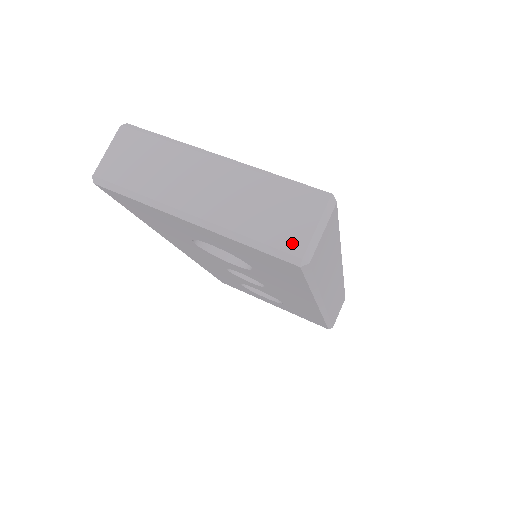
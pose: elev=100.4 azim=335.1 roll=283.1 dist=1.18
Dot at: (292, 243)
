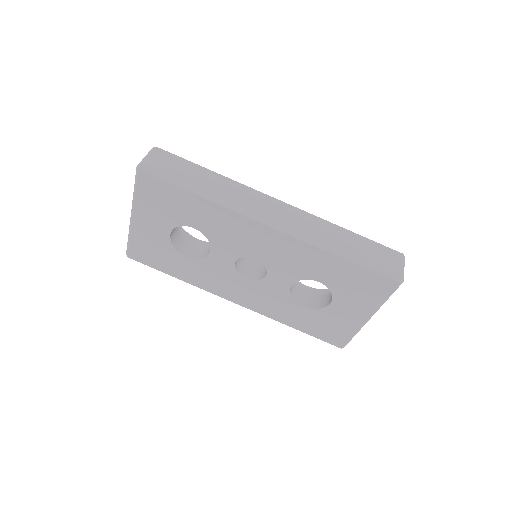
Dot at: occluded
